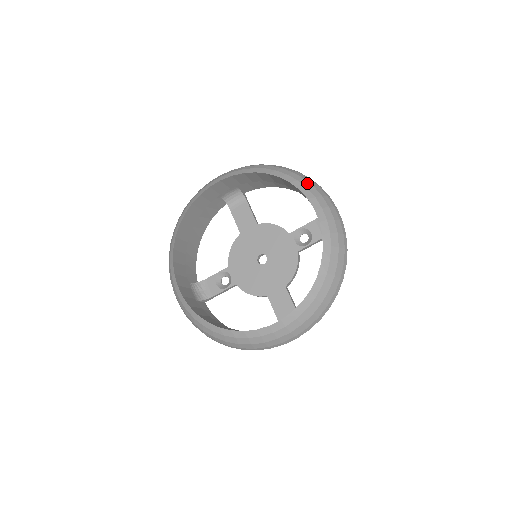
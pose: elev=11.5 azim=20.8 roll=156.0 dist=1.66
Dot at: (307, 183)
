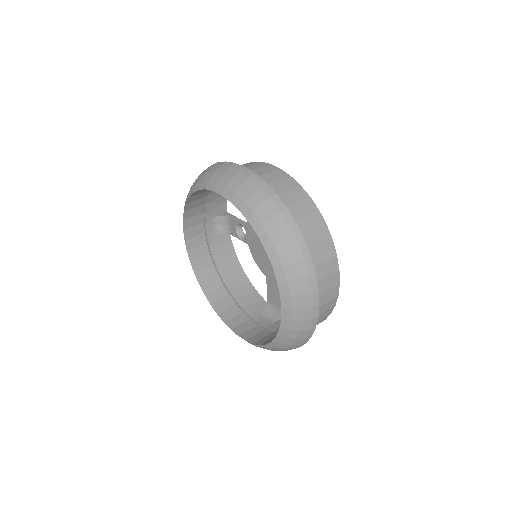
Dot at: (293, 273)
